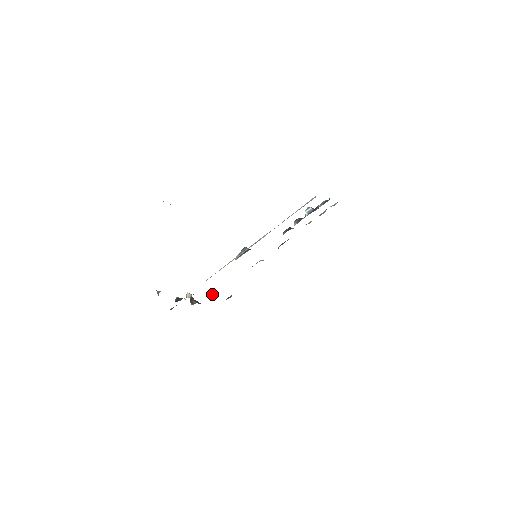
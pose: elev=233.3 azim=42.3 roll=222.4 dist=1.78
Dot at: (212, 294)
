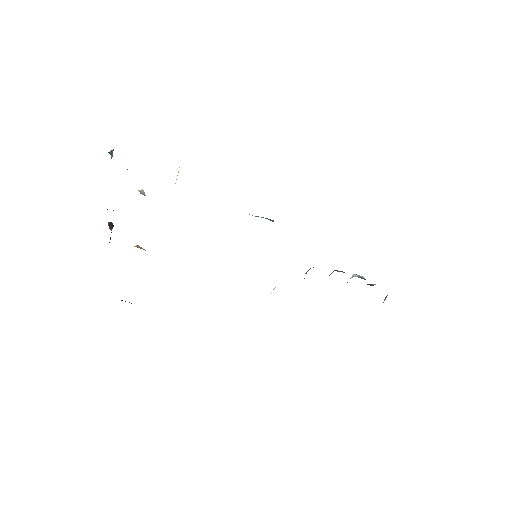
Dot at: occluded
